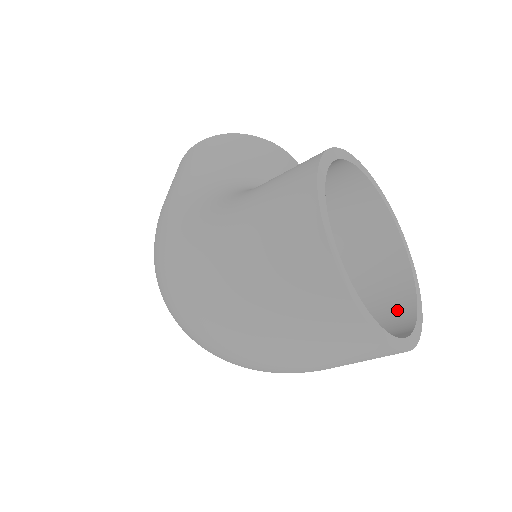
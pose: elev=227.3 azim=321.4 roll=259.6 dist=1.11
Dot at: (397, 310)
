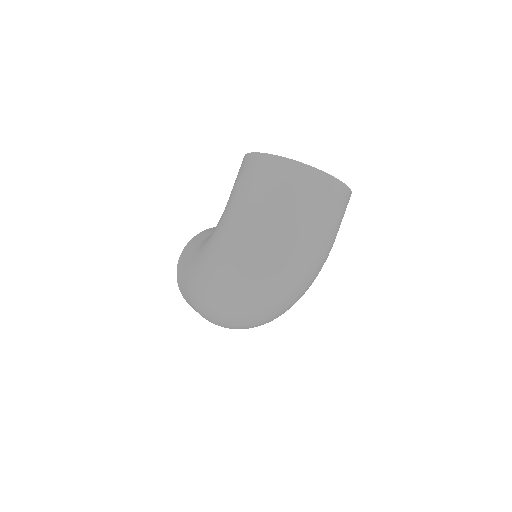
Dot at: occluded
